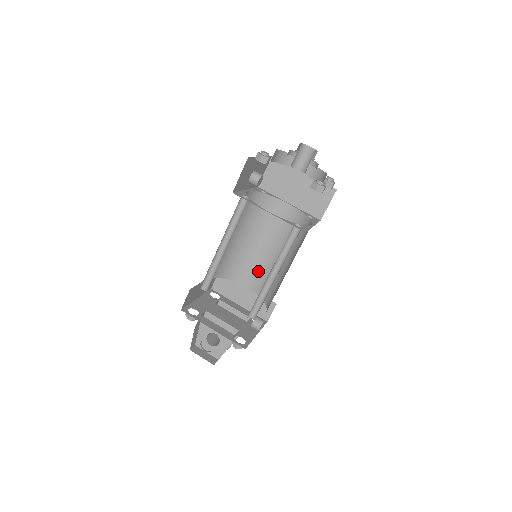
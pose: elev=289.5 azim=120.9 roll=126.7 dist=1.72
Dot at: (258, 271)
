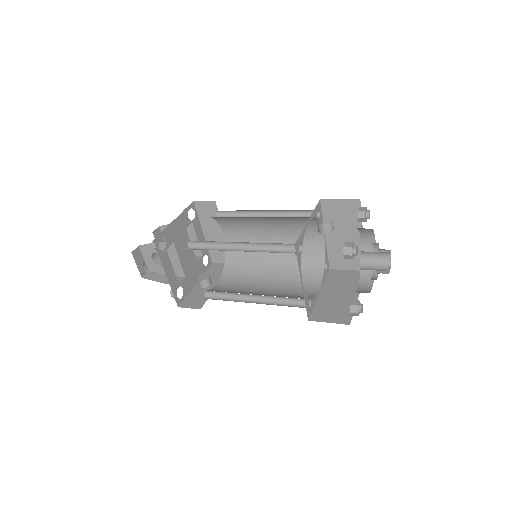
Dot at: (245, 238)
